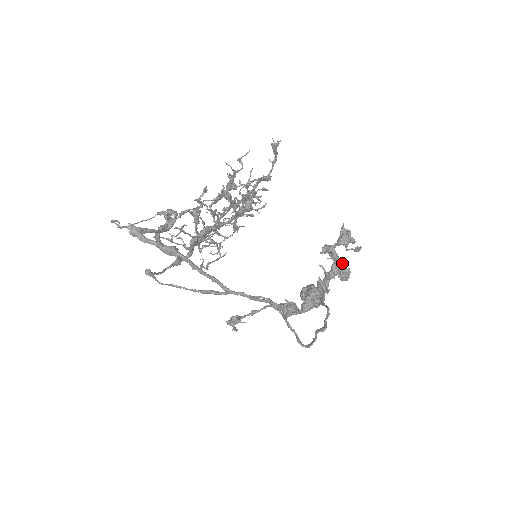
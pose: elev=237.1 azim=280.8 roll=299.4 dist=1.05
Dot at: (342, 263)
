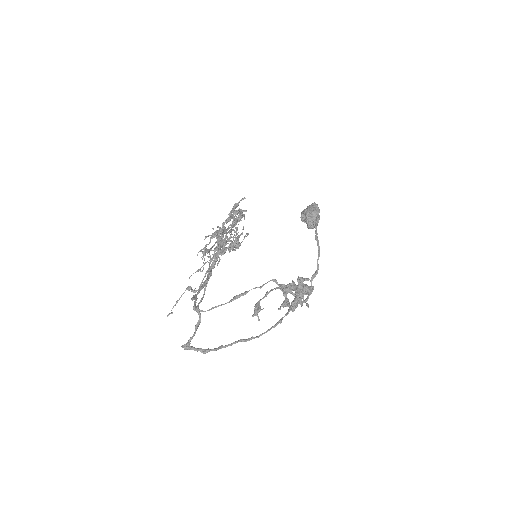
Dot at: (306, 288)
